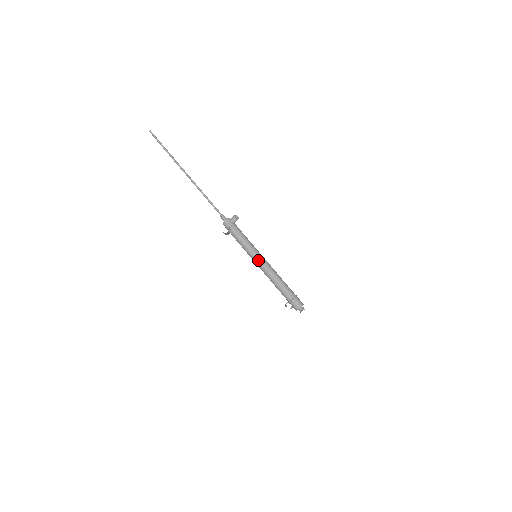
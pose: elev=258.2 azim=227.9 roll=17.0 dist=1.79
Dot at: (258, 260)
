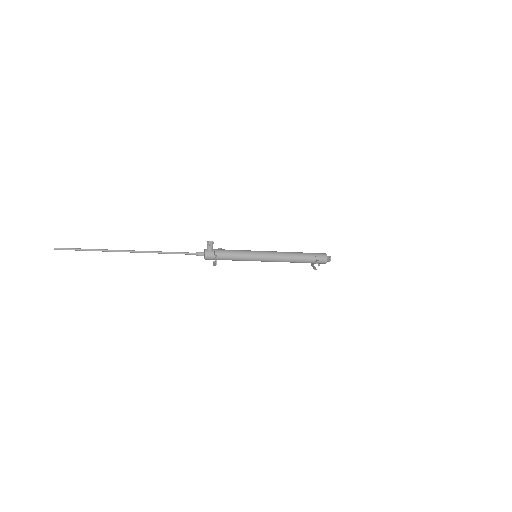
Dot at: (262, 259)
